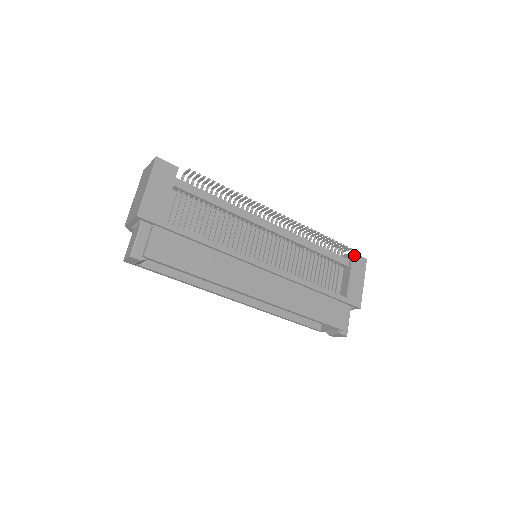
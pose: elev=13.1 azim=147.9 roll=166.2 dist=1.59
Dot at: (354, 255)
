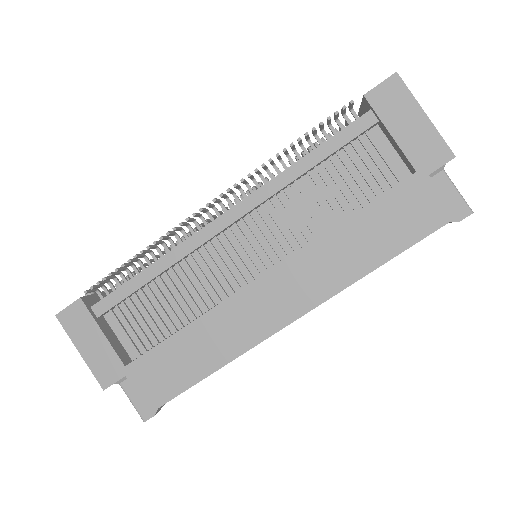
Dot at: (369, 97)
